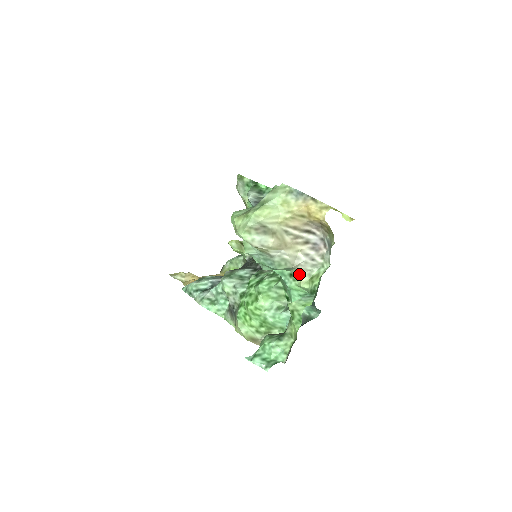
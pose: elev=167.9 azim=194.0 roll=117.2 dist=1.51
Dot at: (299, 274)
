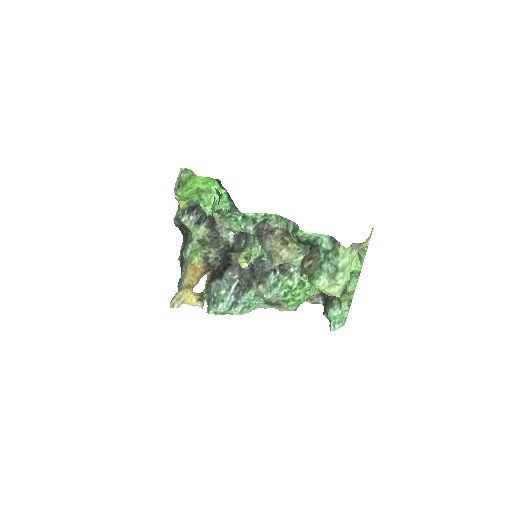
Dot at: occluded
